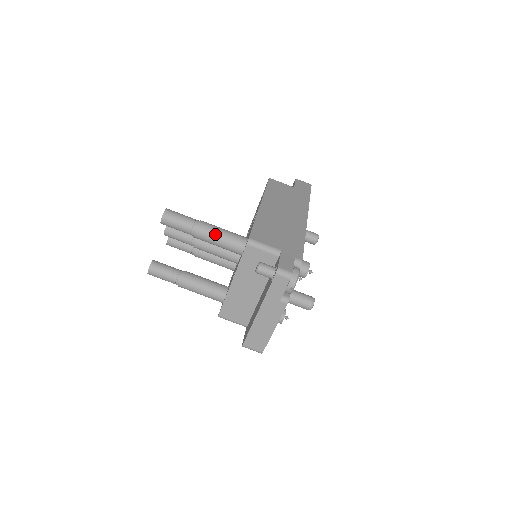
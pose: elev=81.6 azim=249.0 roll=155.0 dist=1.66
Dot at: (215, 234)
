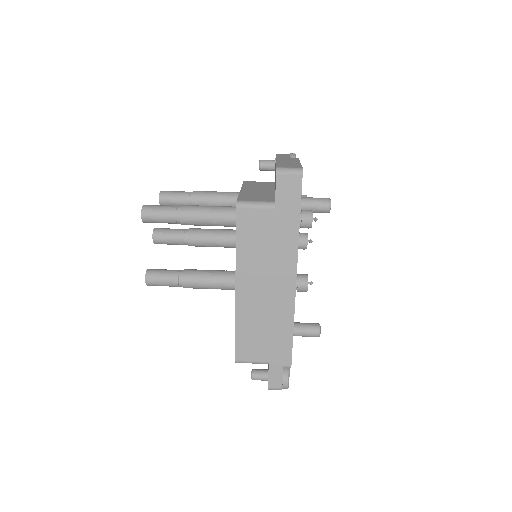
Dot at: occluded
